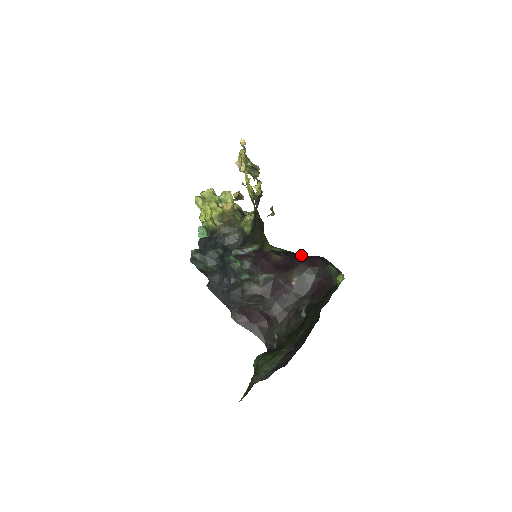
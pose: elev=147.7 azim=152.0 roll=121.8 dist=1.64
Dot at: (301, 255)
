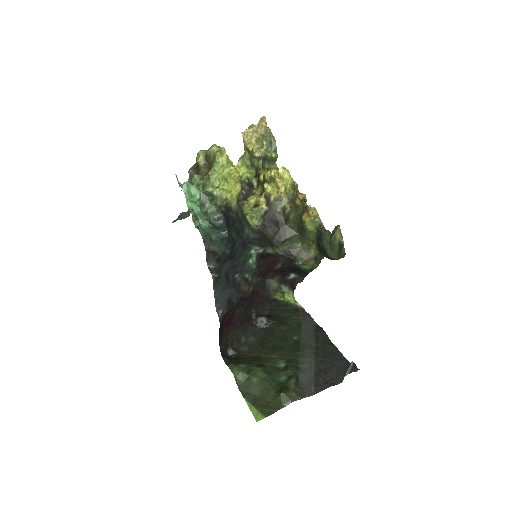
Dot at: (299, 274)
